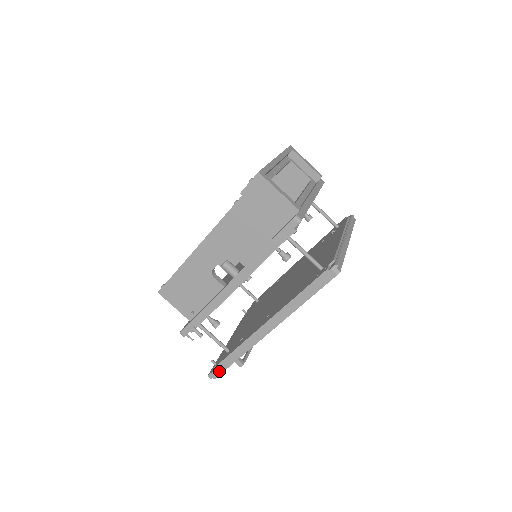
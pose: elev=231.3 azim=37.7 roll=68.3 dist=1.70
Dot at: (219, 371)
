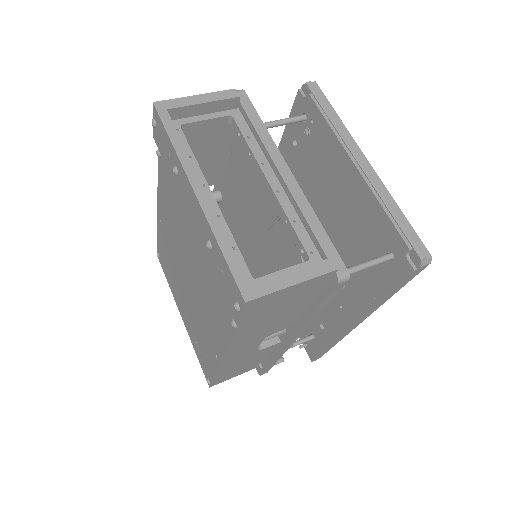
Dot at: (321, 355)
